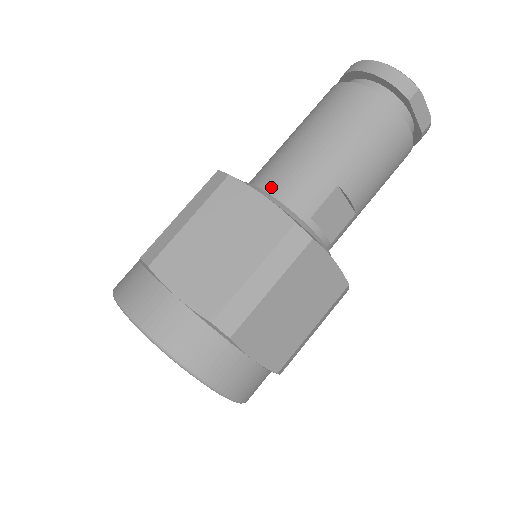
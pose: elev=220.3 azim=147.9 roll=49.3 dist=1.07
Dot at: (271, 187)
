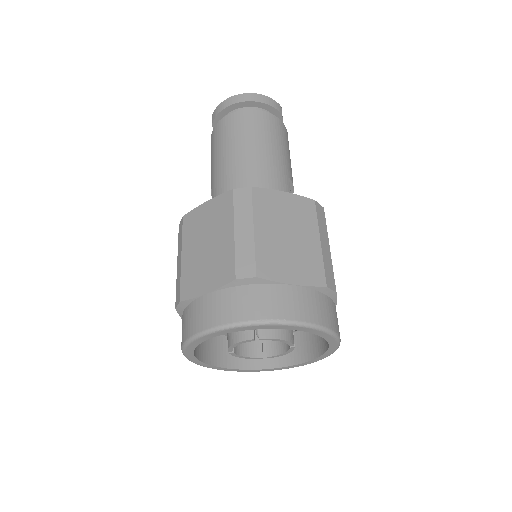
Dot at: occluded
